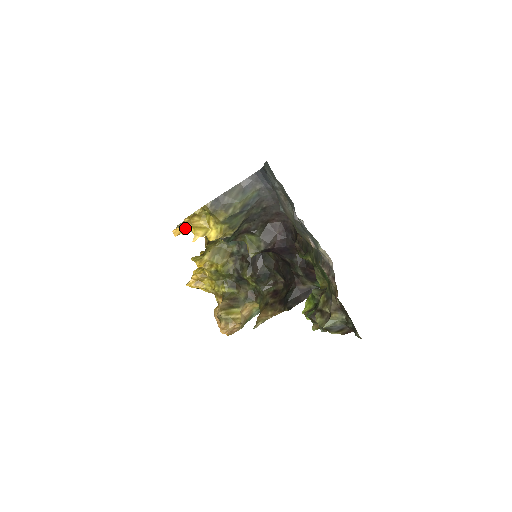
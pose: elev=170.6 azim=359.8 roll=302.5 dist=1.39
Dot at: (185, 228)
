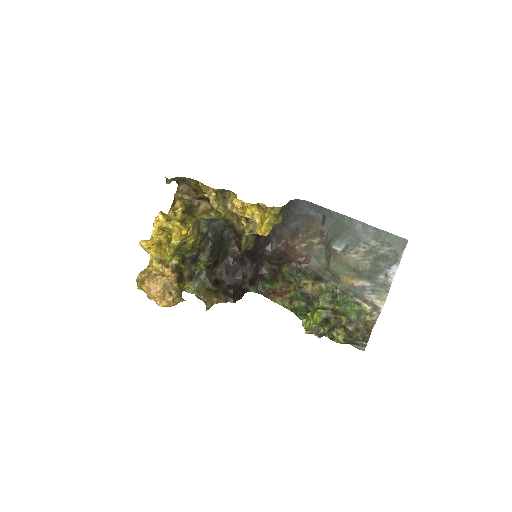
Dot at: (245, 211)
